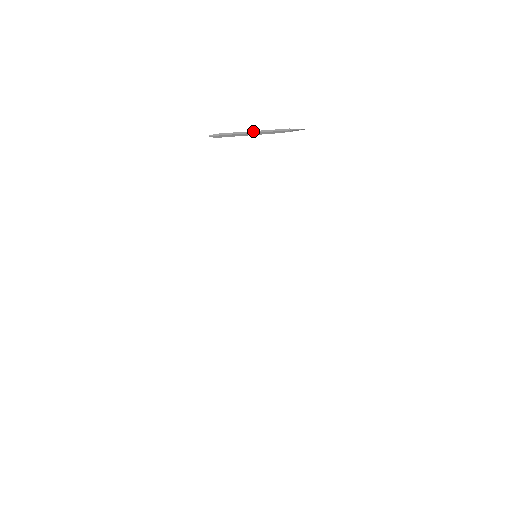
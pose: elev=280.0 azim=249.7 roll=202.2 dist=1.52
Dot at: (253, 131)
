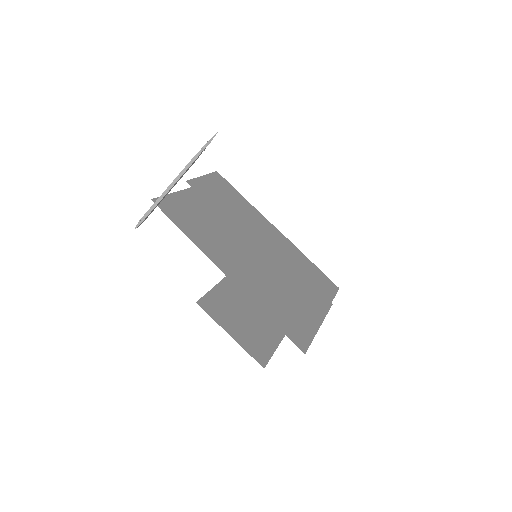
Dot at: (169, 186)
